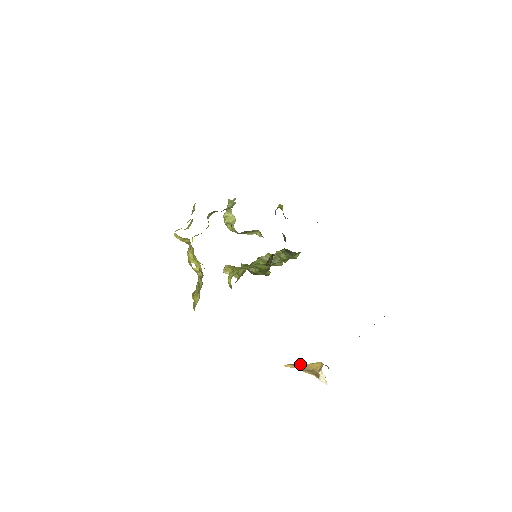
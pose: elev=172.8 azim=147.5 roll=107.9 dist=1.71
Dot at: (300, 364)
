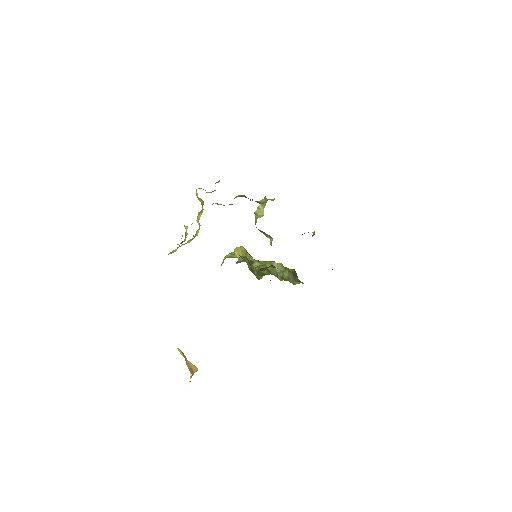
Dot at: (185, 356)
